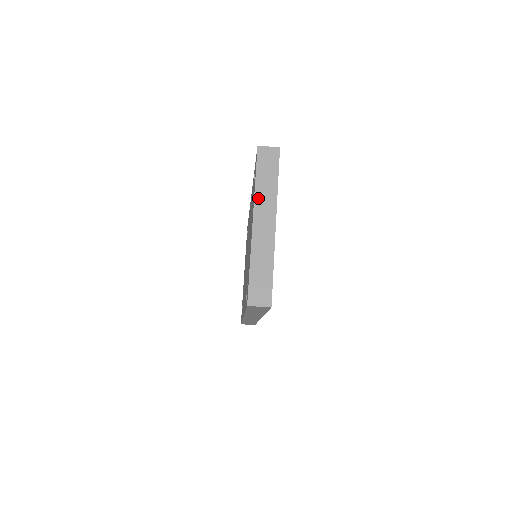
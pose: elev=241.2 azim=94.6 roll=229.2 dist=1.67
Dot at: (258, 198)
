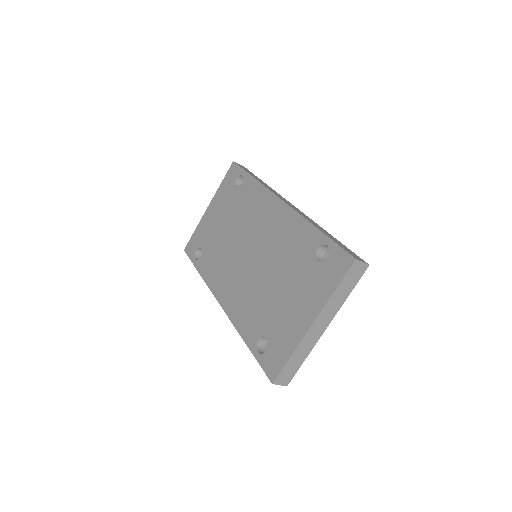
Dot at: (328, 305)
